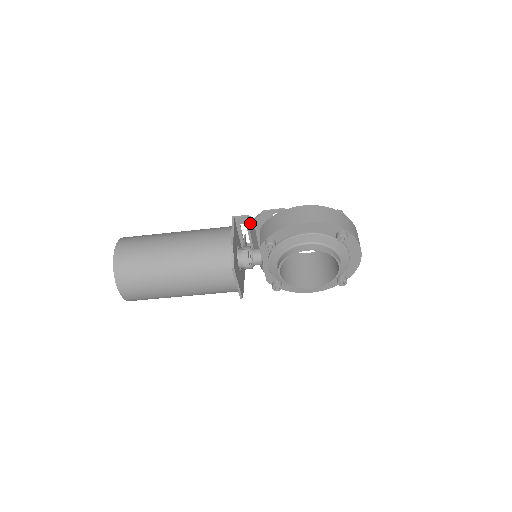
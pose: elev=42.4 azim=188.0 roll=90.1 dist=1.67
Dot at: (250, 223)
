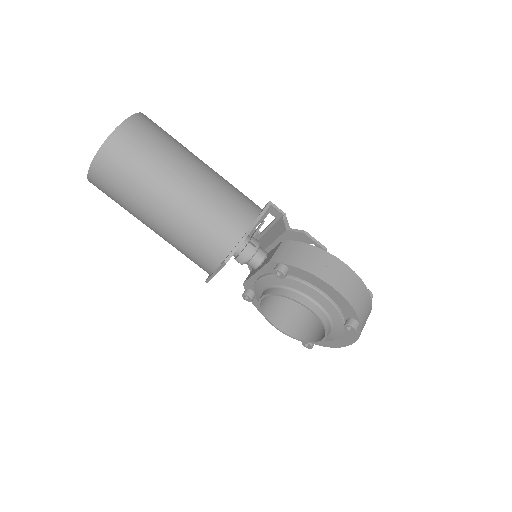
Dot at: (280, 224)
